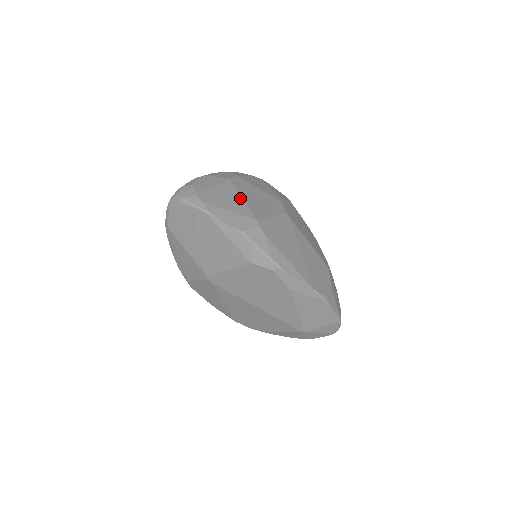
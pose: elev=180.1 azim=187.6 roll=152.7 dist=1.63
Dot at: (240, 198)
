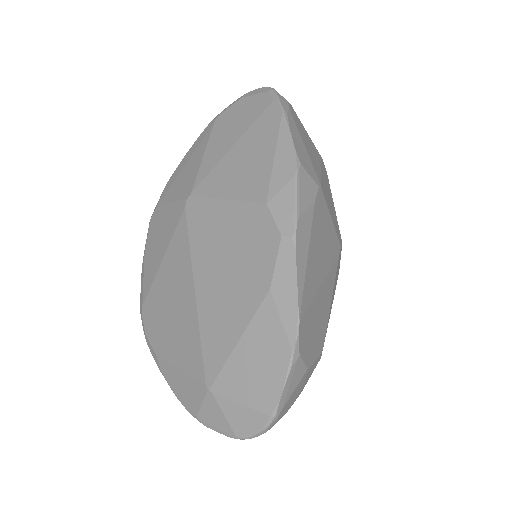
Dot at: (320, 166)
